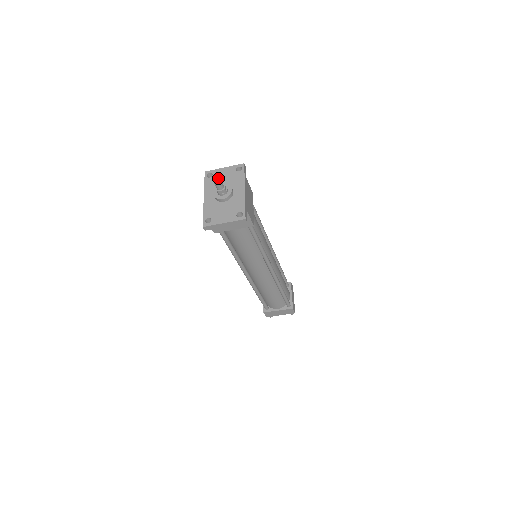
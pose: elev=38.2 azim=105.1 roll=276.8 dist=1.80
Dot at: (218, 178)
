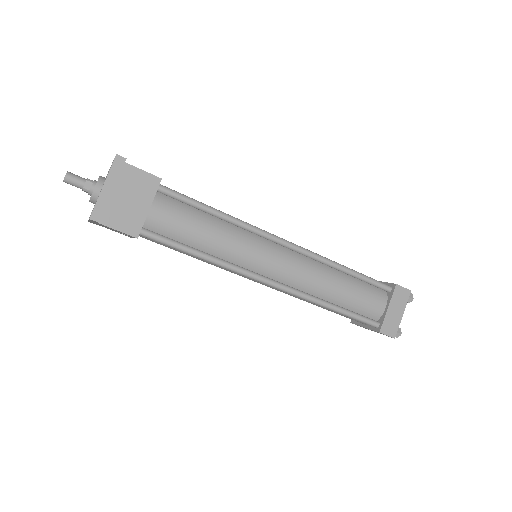
Dot at: (66, 173)
